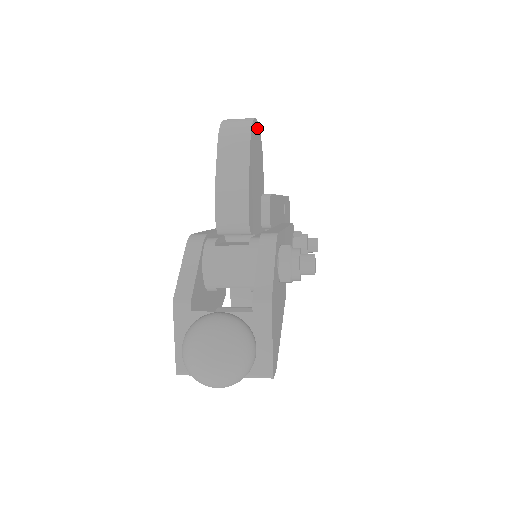
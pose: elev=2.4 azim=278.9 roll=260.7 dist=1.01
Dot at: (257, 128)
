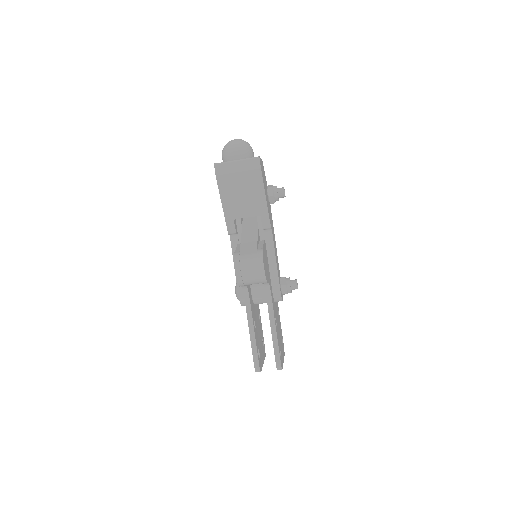
Dot at: occluded
